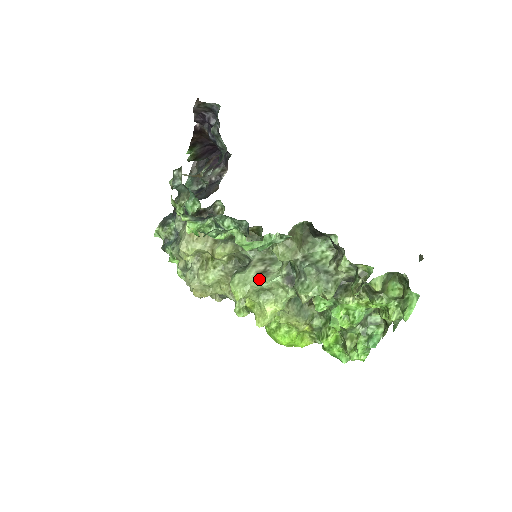
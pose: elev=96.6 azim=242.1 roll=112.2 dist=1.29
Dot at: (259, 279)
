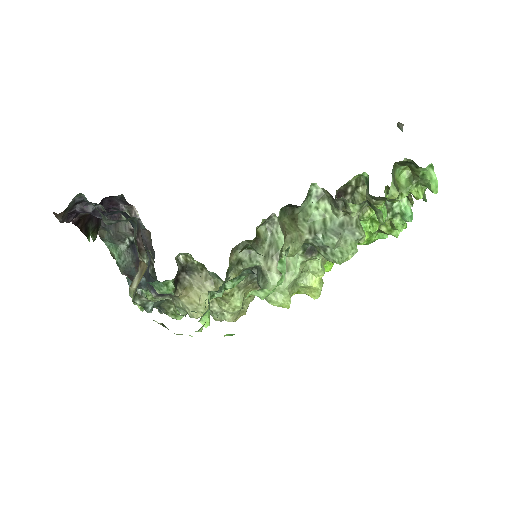
Dot at: (287, 277)
